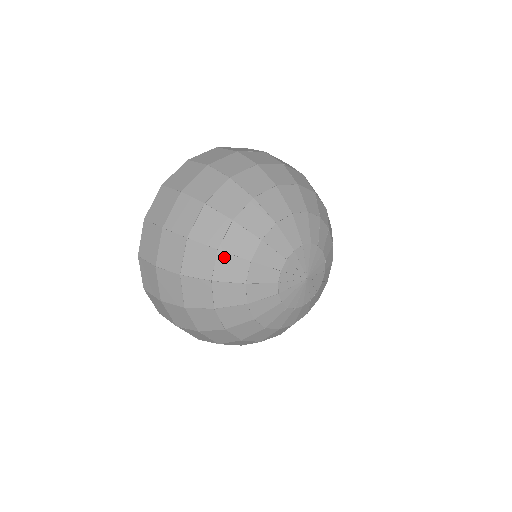
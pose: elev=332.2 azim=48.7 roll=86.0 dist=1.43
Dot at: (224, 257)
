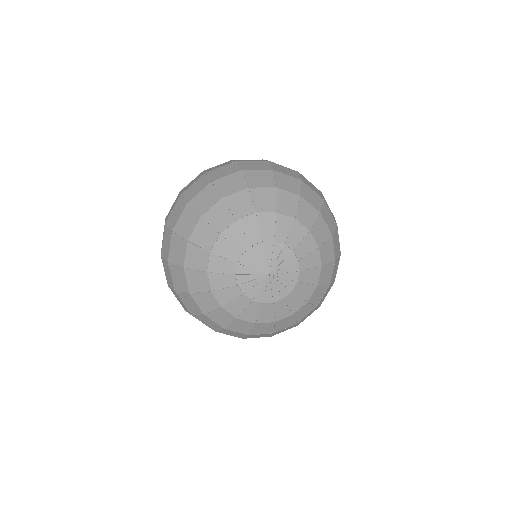
Dot at: (192, 247)
